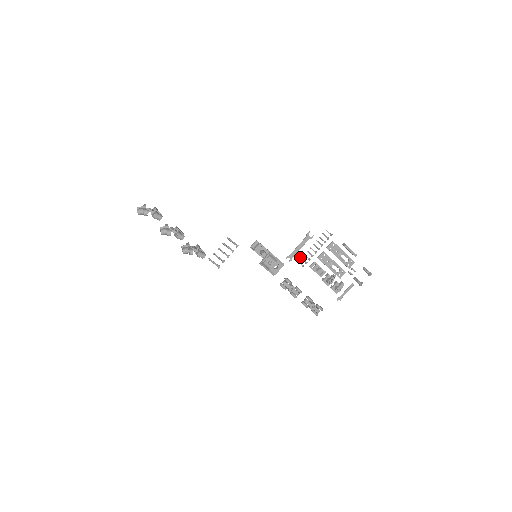
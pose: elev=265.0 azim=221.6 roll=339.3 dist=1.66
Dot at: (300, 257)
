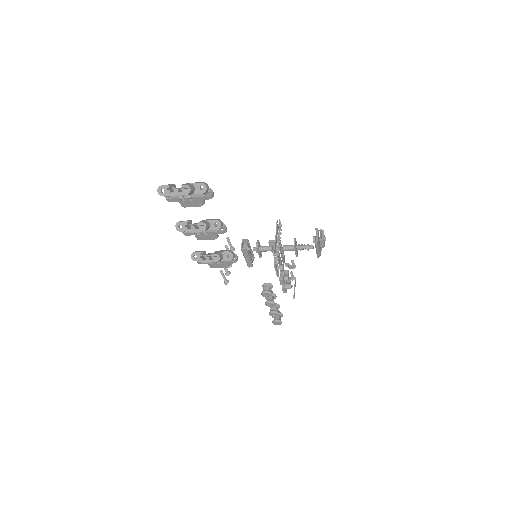
Dot at: occluded
